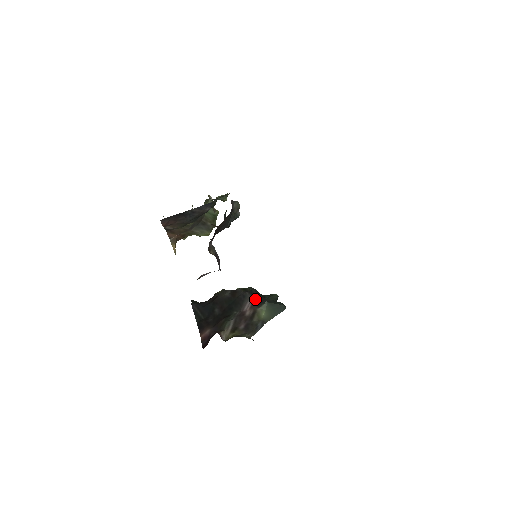
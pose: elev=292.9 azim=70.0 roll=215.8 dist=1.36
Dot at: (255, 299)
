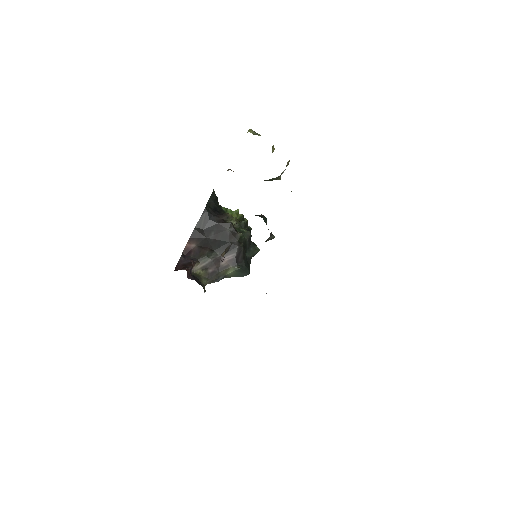
Dot at: (237, 257)
